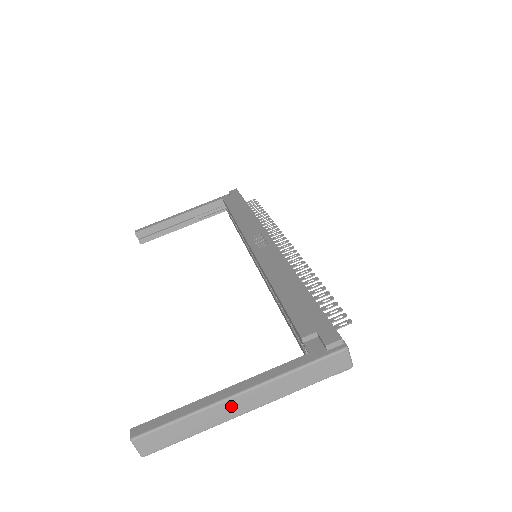
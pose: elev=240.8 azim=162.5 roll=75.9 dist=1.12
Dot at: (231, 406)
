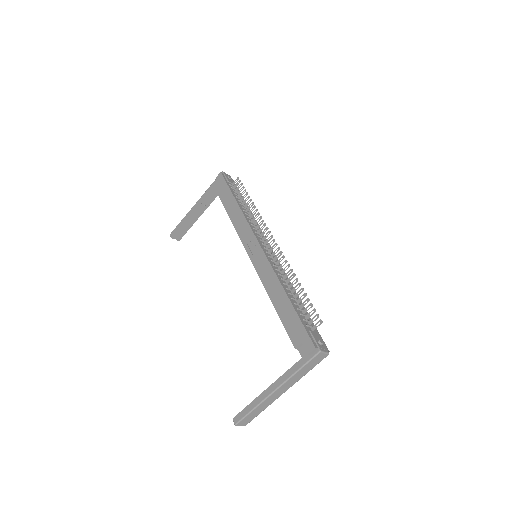
Dot at: (274, 396)
